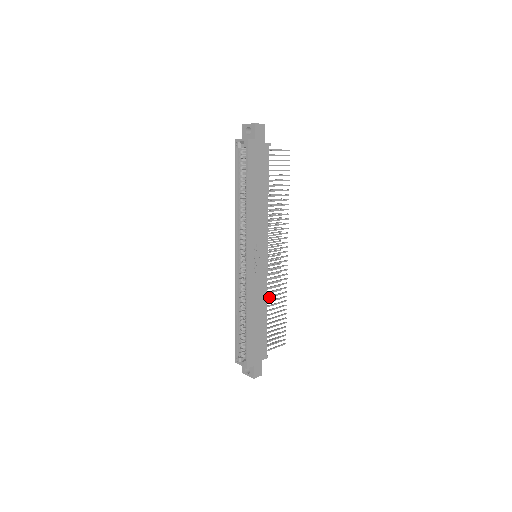
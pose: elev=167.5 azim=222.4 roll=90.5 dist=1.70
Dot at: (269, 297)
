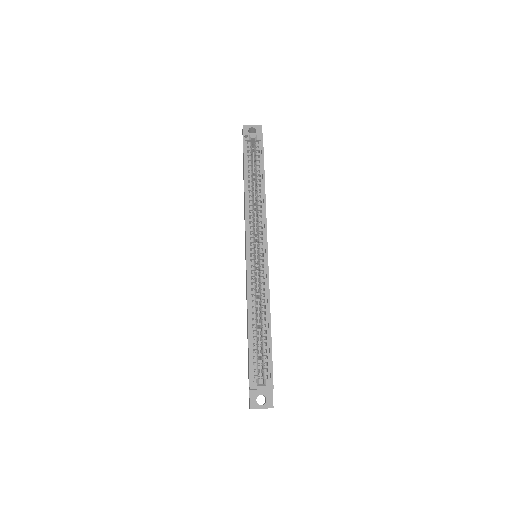
Dot at: occluded
